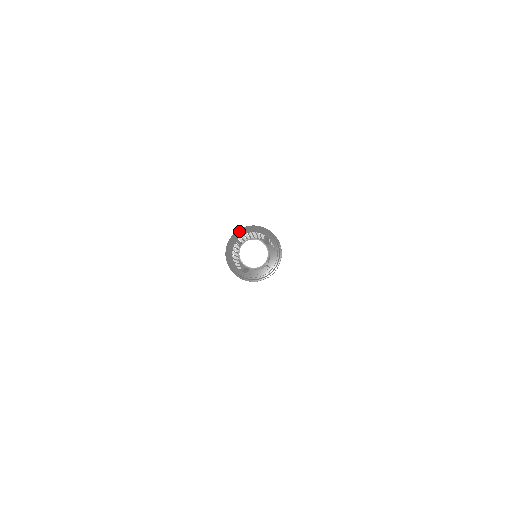
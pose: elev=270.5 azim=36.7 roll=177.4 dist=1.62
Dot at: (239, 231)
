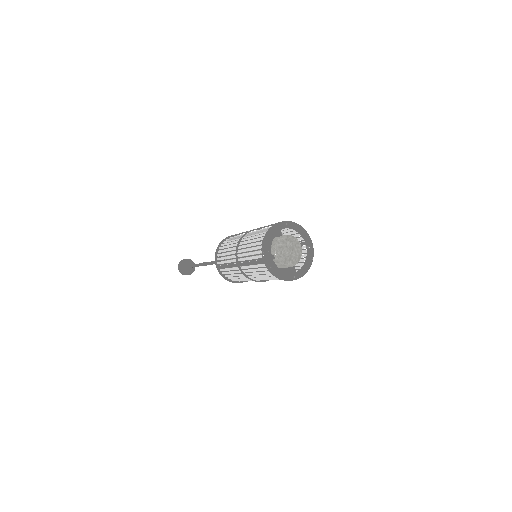
Dot at: (289, 222)
